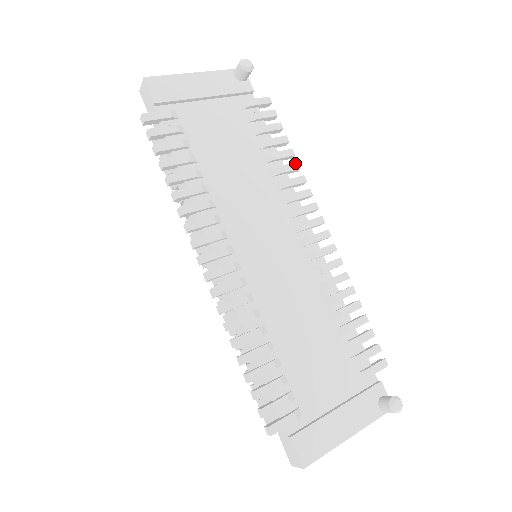
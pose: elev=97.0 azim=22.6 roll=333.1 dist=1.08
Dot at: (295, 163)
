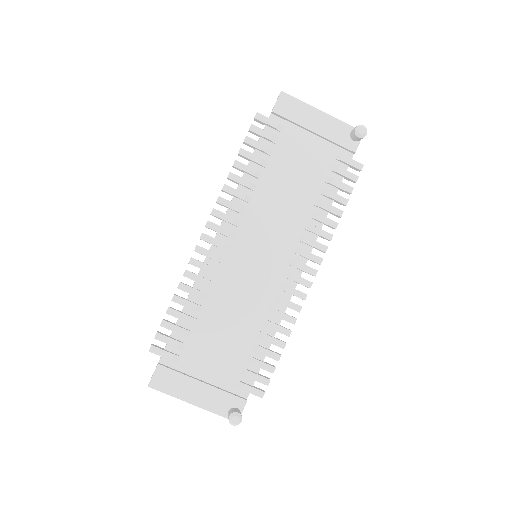
Dot at: (335, 222)
